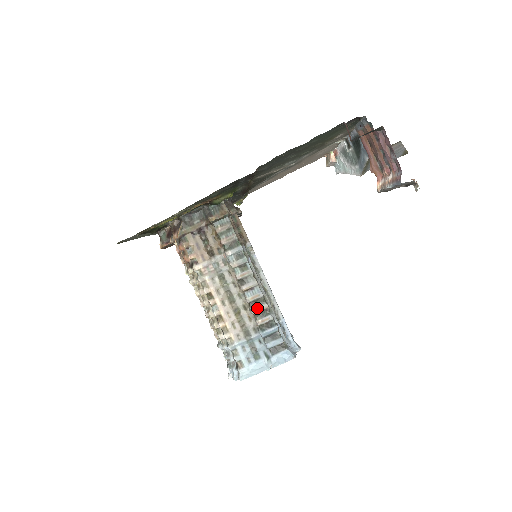
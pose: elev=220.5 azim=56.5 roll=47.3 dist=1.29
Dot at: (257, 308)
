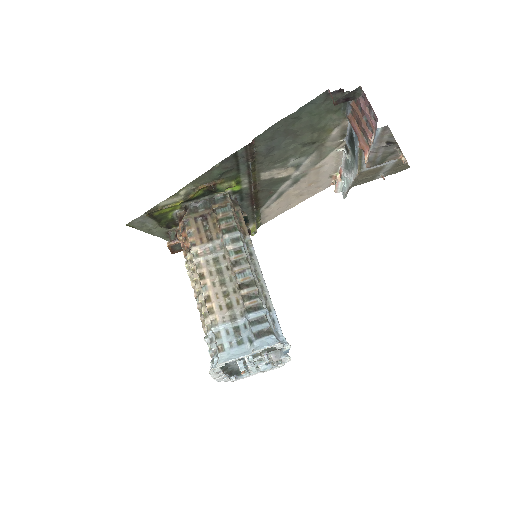
Dot at: (246, 290)
